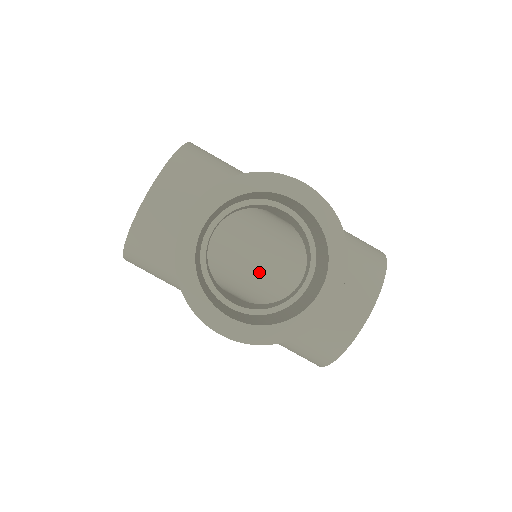
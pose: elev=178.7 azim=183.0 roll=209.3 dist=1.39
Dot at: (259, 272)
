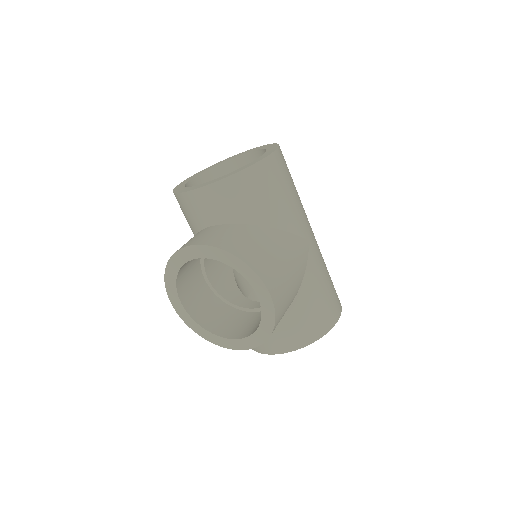
Dot at: occluded
